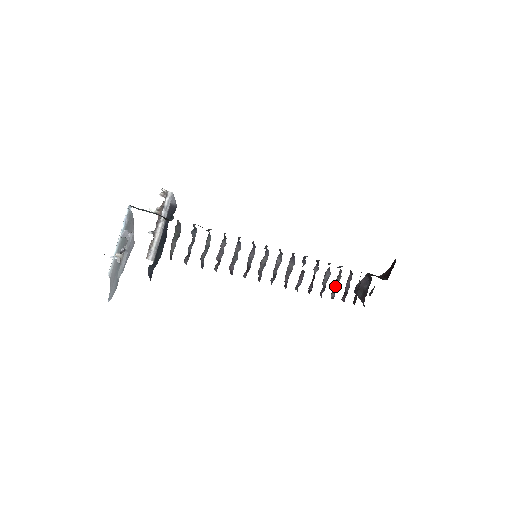
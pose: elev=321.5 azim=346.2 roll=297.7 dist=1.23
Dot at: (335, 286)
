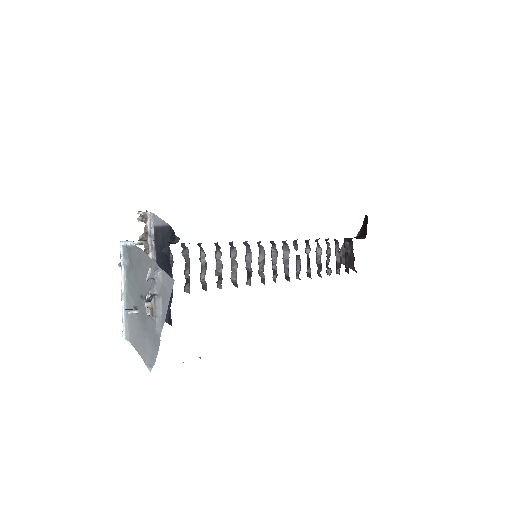
Dot at: (328, 261)
